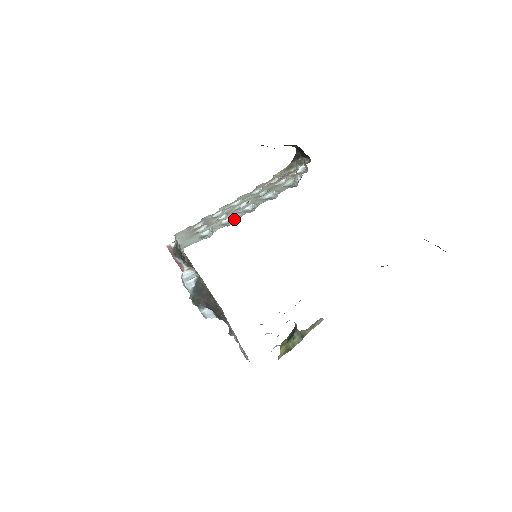
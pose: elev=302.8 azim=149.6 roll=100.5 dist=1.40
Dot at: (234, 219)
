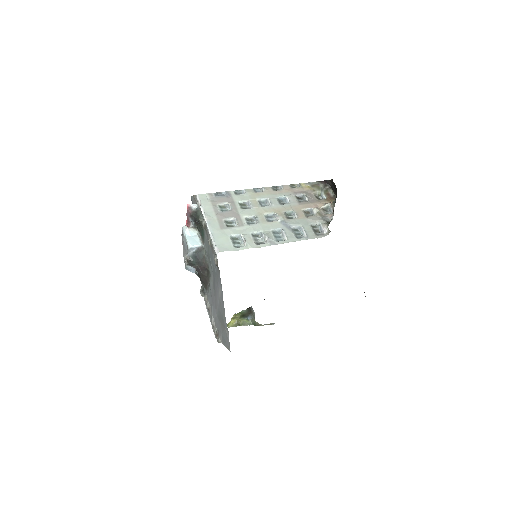
Dot at: (265, 240)
